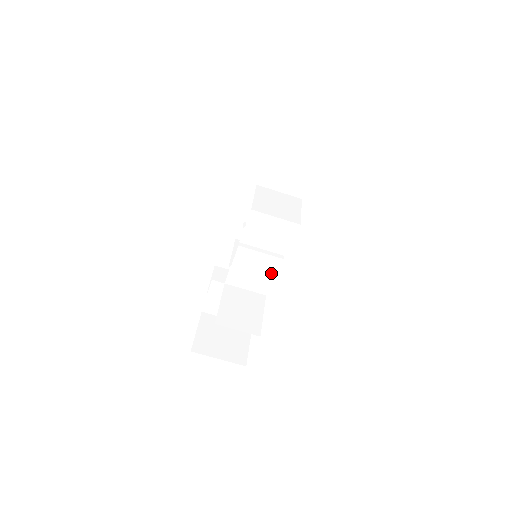
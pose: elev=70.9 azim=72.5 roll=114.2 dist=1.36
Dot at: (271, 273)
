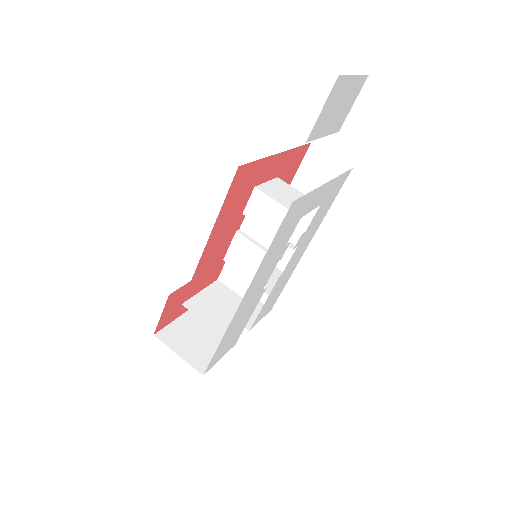
Dot at: occluded
